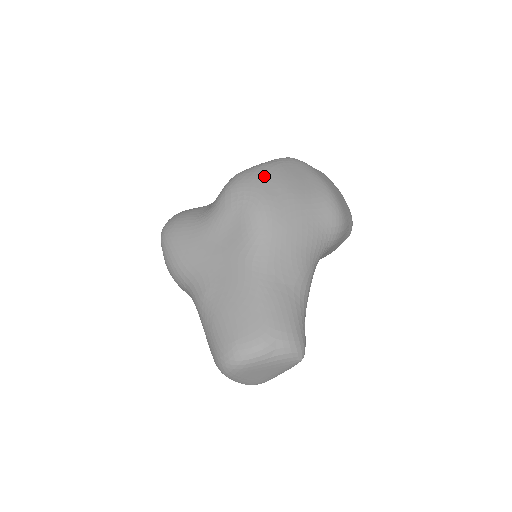
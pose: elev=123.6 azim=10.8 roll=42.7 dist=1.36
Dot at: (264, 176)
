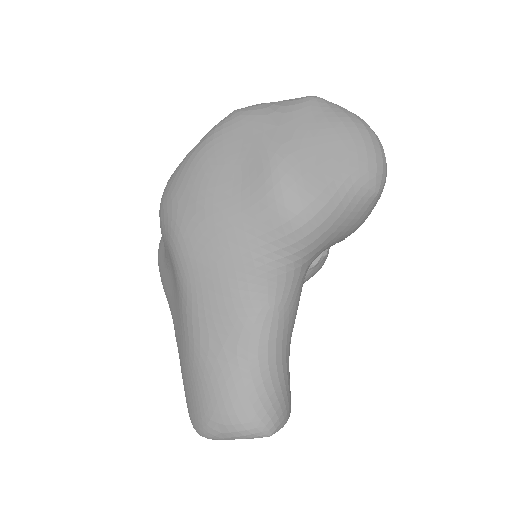
Dot at: (180, 185)
